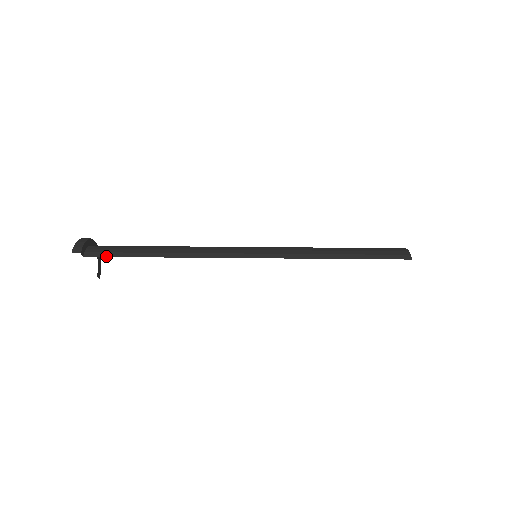
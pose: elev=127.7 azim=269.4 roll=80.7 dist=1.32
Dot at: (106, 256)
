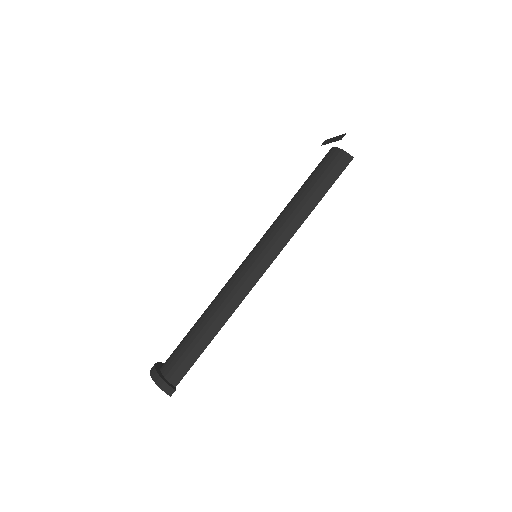
Dot at: (187, 371)
